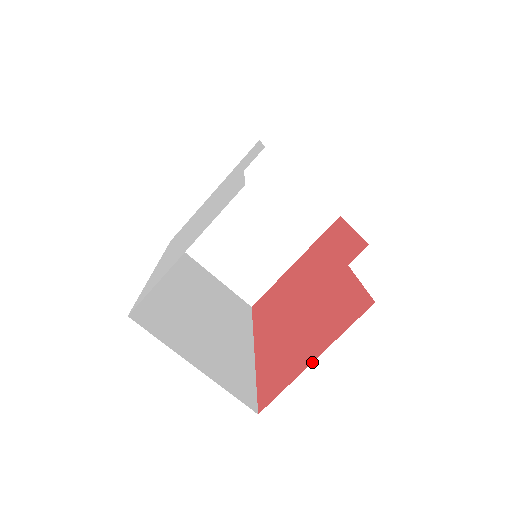
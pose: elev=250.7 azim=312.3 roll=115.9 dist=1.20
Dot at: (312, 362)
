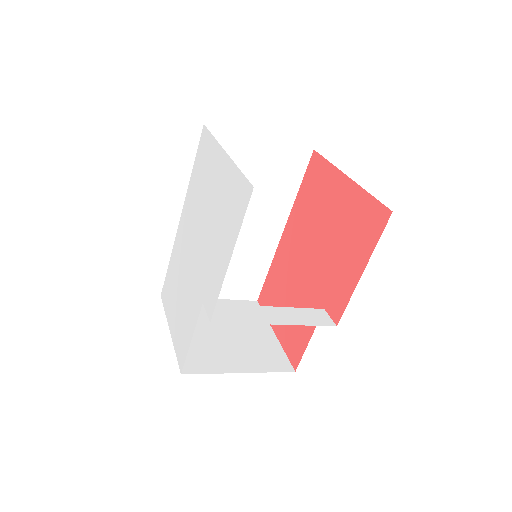
Dot at: (274, 332)
